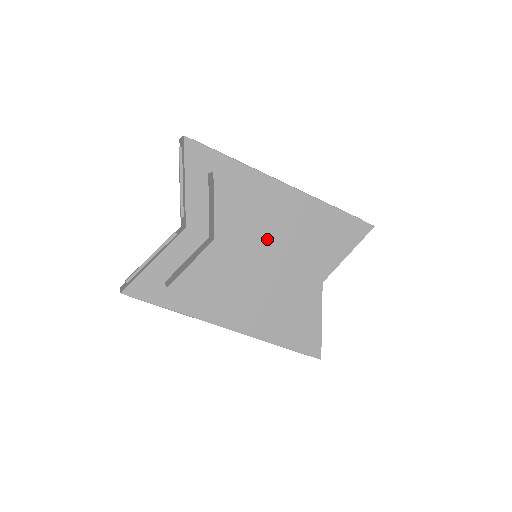
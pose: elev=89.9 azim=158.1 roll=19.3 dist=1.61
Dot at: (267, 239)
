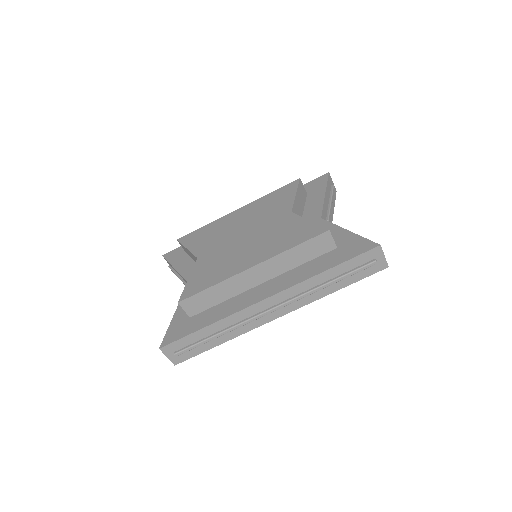
Dot at: (236, 229)
